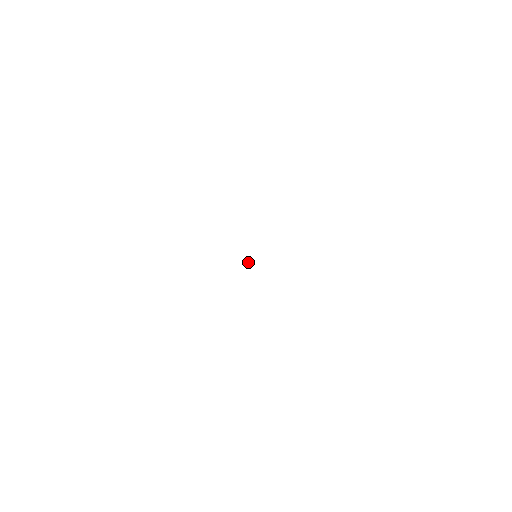
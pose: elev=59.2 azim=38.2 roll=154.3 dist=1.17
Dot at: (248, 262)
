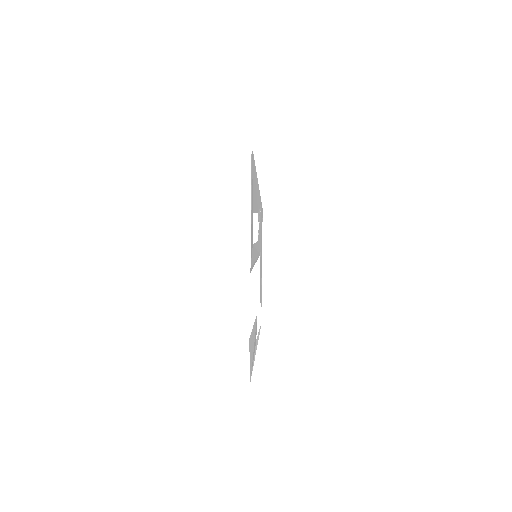
Dot at: occluded
